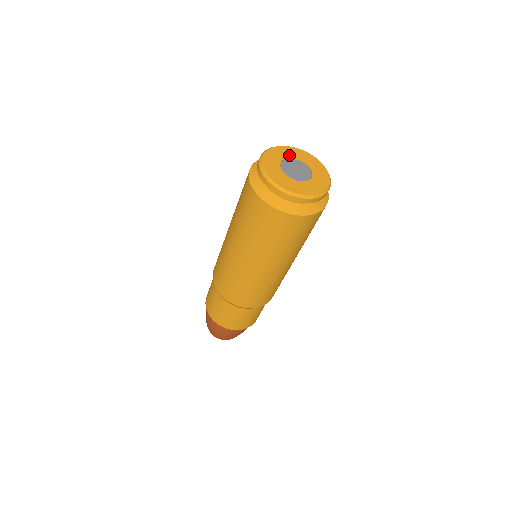
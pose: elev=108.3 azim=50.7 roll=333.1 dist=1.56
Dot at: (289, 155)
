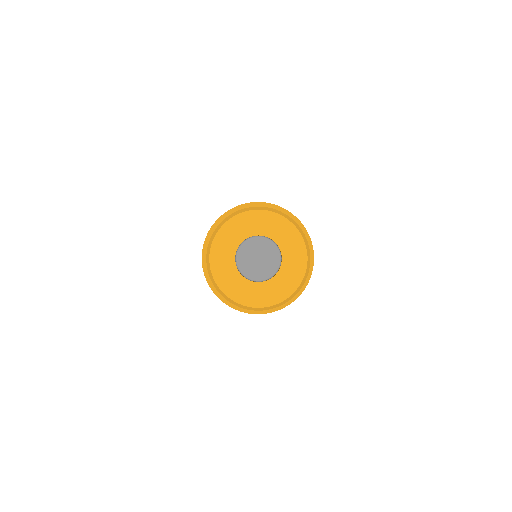
Dot at: (255, 230)
